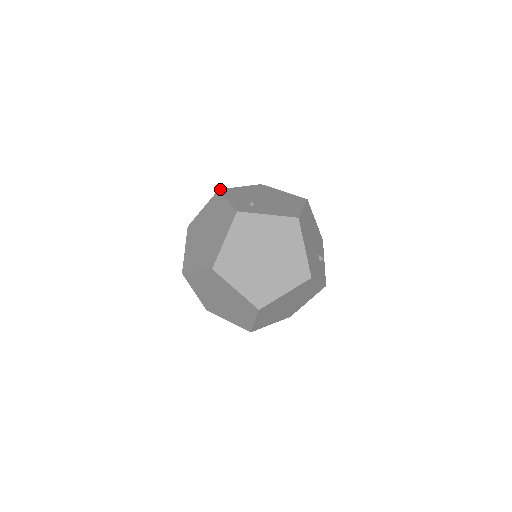
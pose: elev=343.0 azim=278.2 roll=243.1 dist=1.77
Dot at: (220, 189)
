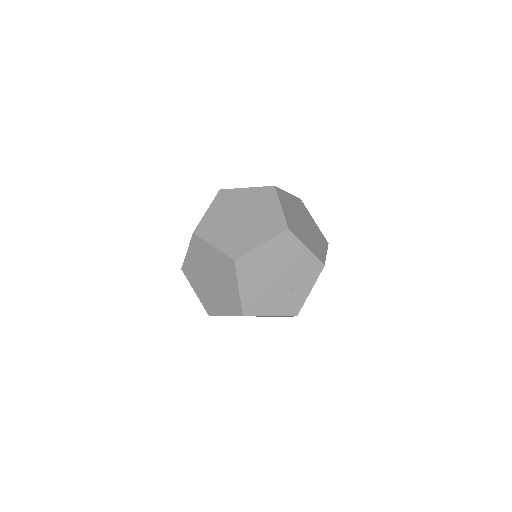
Dot at: (221, 189)
